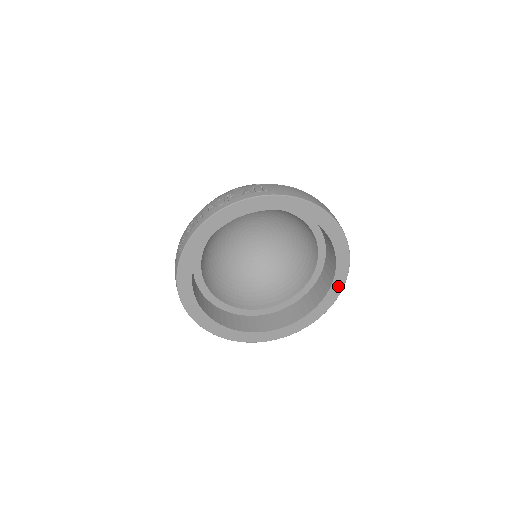
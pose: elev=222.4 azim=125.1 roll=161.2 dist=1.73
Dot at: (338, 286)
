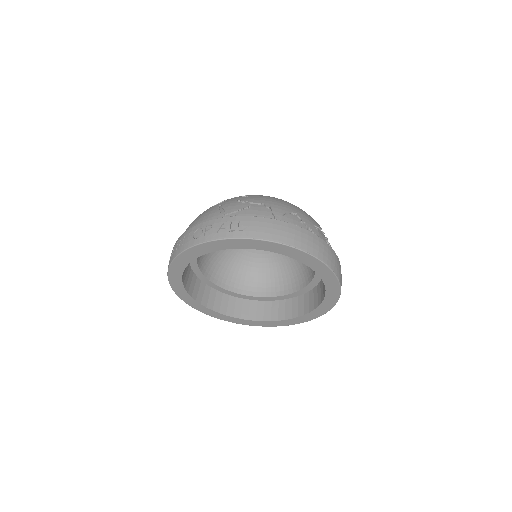
Dot at: (330, 302)
